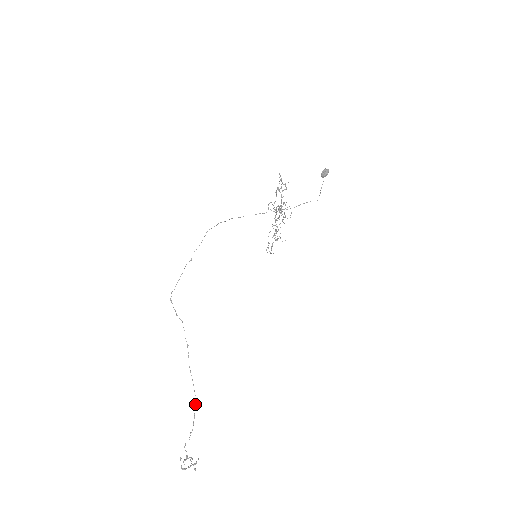
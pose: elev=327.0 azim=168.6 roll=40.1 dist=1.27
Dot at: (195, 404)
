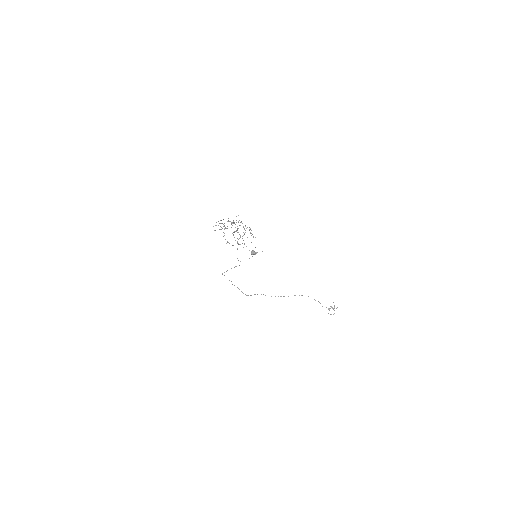
Dot at: (308, 296)
